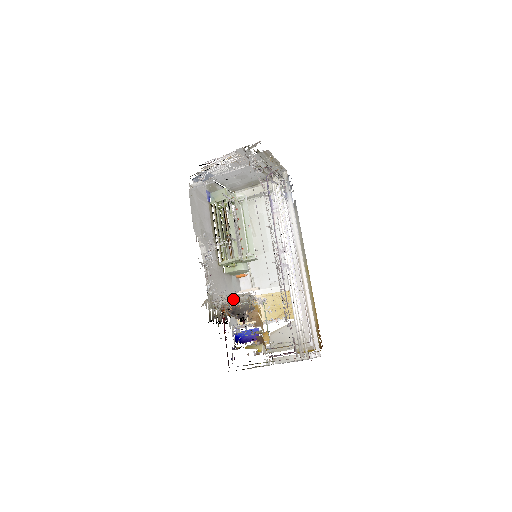
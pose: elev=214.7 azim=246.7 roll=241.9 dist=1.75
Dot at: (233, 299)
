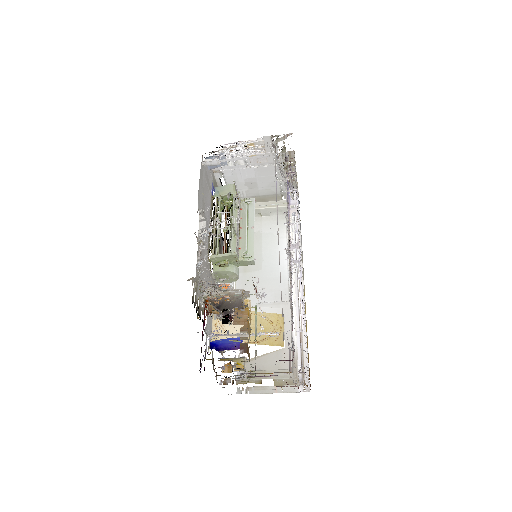
Dot at: (221, 292)
